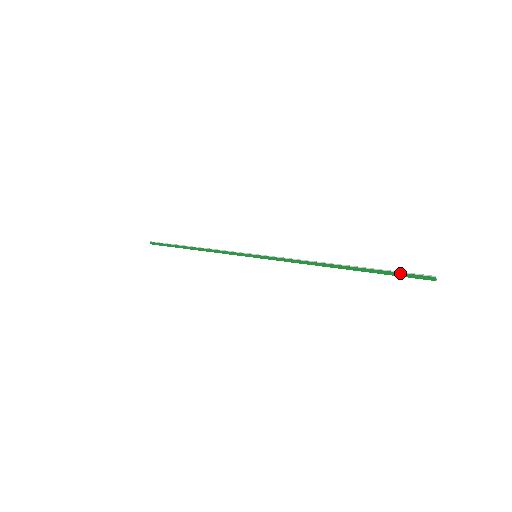
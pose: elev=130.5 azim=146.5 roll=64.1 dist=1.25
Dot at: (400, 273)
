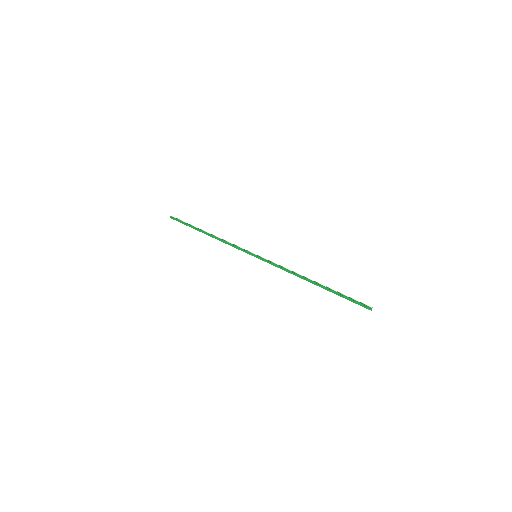
Dot at: (352, 299)
